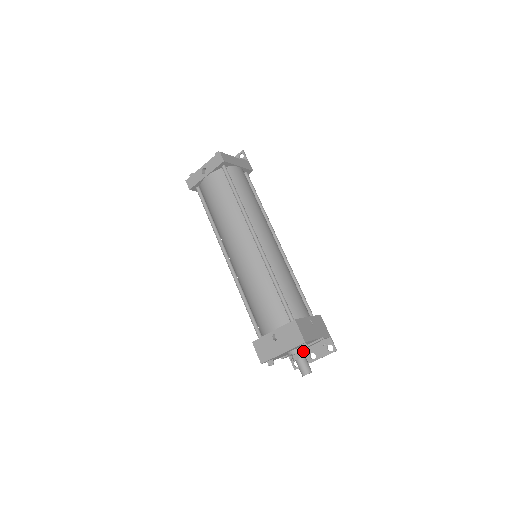
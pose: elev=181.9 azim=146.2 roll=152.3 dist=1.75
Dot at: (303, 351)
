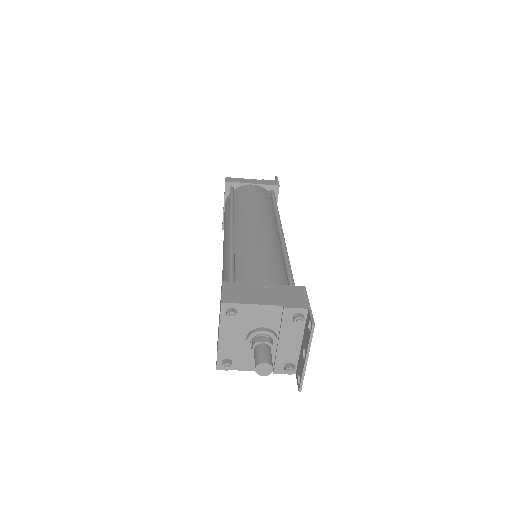
Dot at: (263, 337)
